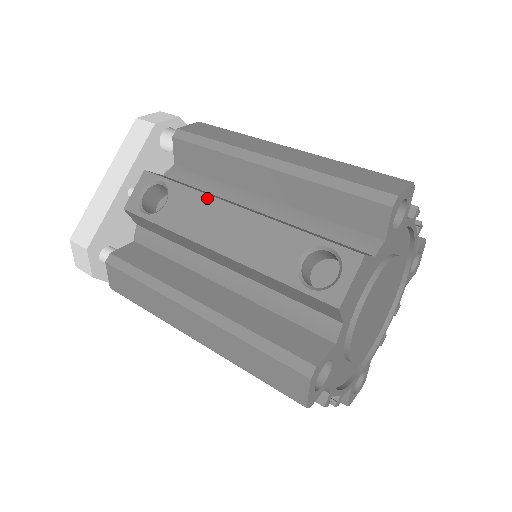
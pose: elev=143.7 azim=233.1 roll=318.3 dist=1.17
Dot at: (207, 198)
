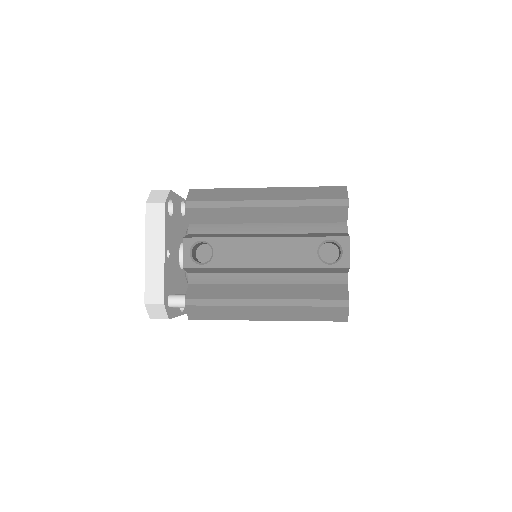
Dot at: (241, 239)
